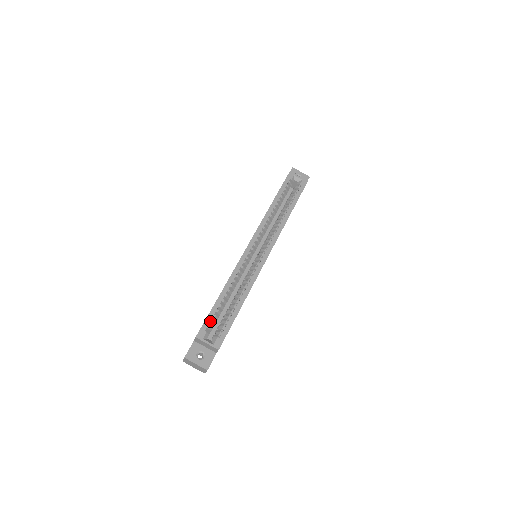
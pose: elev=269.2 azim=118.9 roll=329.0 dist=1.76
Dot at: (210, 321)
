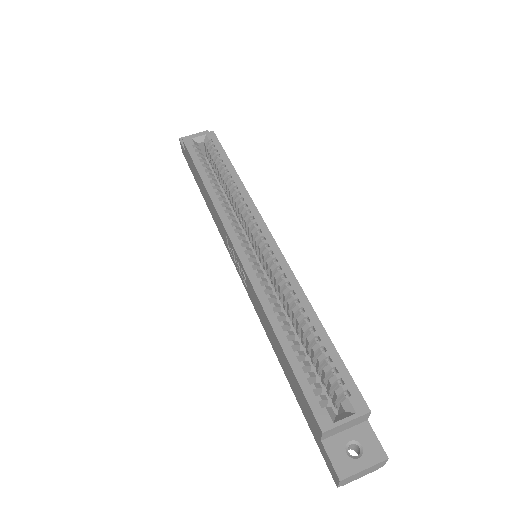
Dot at: (311, 388)
